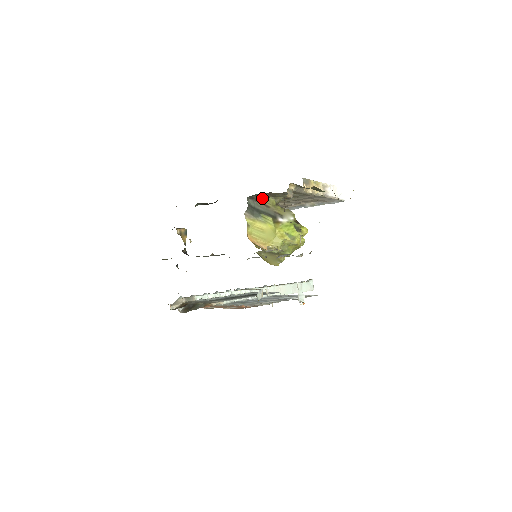
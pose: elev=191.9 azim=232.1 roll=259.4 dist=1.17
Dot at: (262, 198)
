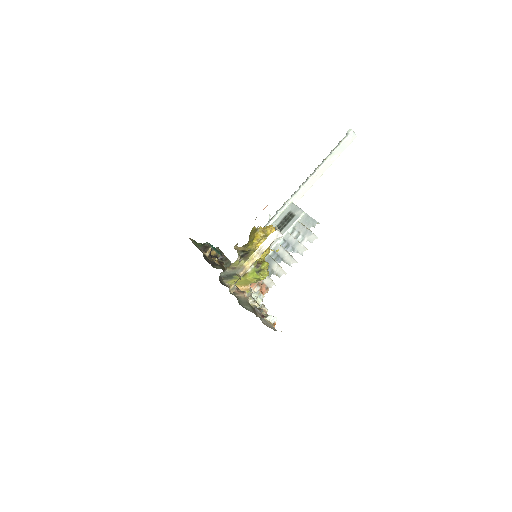
Dot at: (228, 267)
